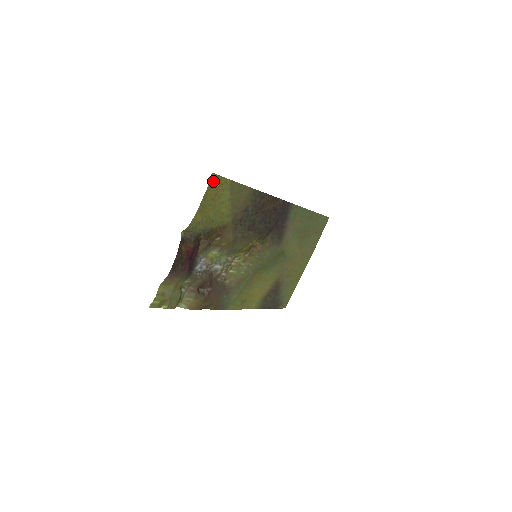
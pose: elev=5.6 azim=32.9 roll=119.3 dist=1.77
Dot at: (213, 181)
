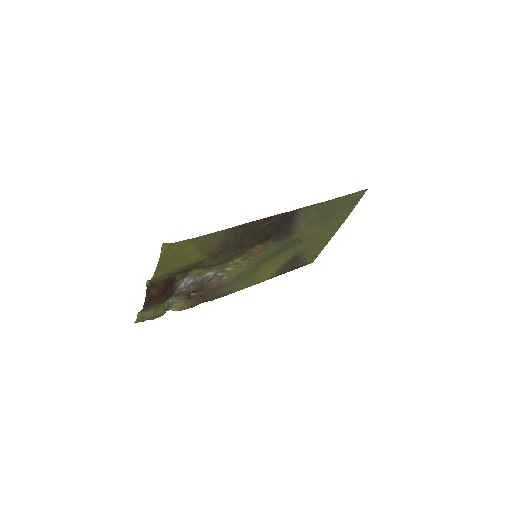
Dot at: (166, 249)
